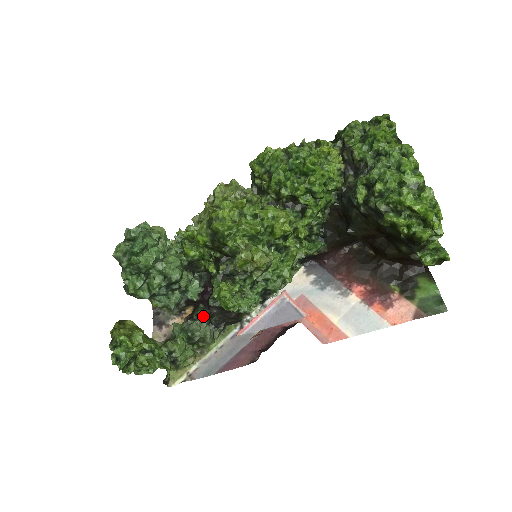
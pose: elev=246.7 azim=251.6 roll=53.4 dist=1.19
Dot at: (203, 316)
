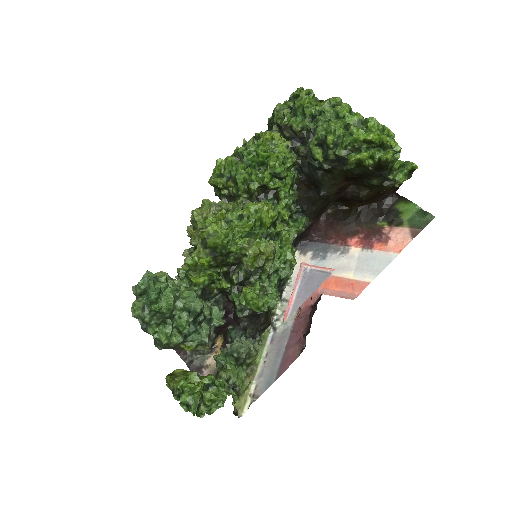
Dot at: (237, 334)
